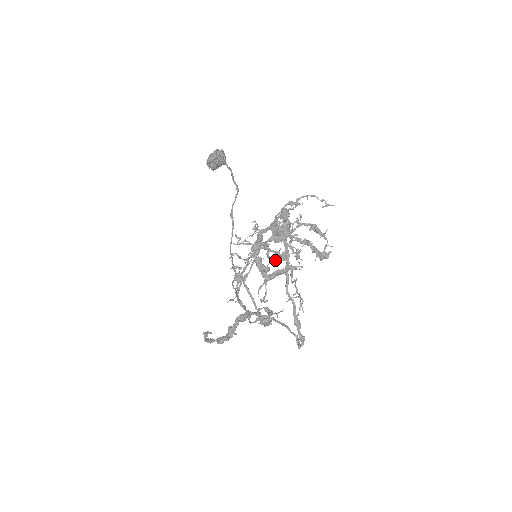
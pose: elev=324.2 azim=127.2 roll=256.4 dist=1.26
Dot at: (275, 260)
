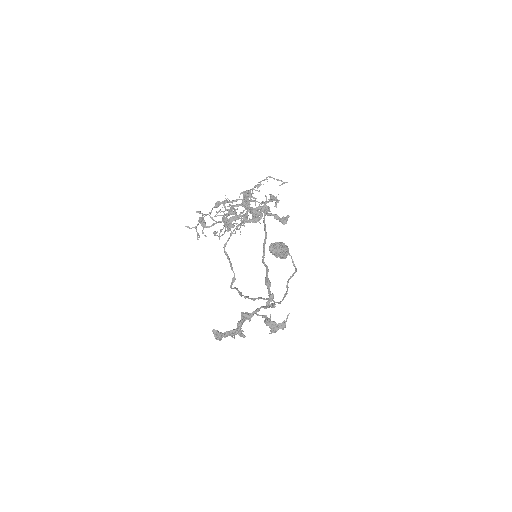
Dot at: occluded
